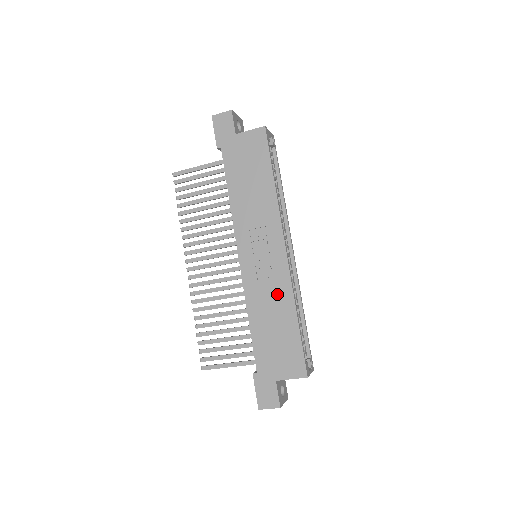
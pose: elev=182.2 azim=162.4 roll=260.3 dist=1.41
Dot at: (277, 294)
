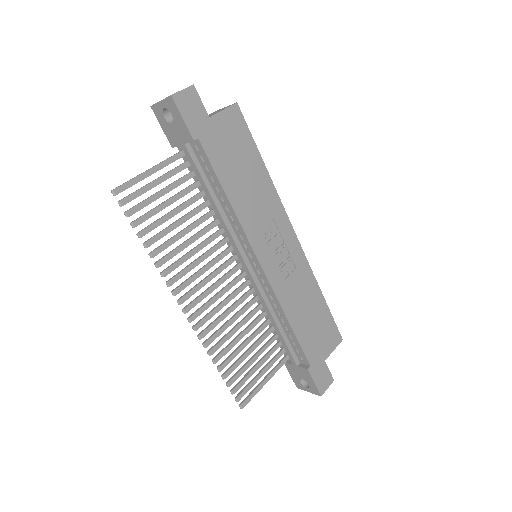
Dot at: (303, 282)
